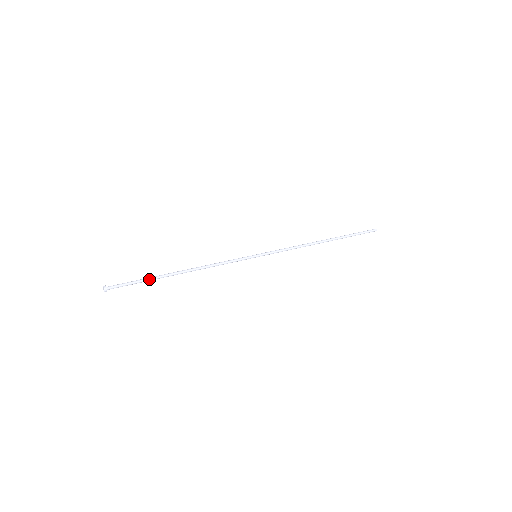
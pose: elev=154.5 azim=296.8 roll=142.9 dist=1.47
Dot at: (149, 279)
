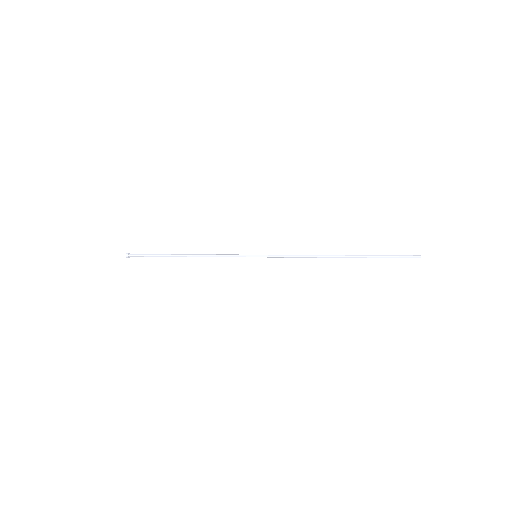
Dot at: (159, 255)
